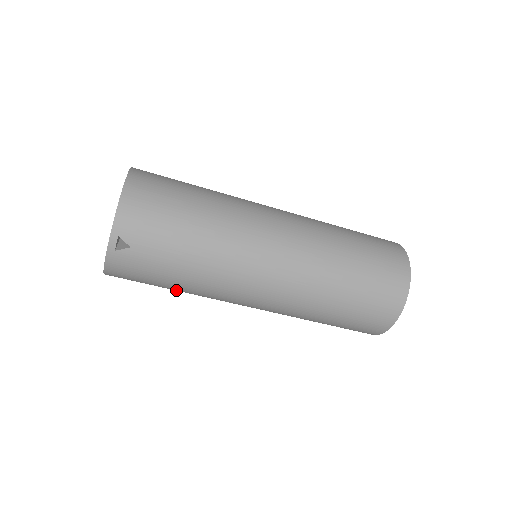
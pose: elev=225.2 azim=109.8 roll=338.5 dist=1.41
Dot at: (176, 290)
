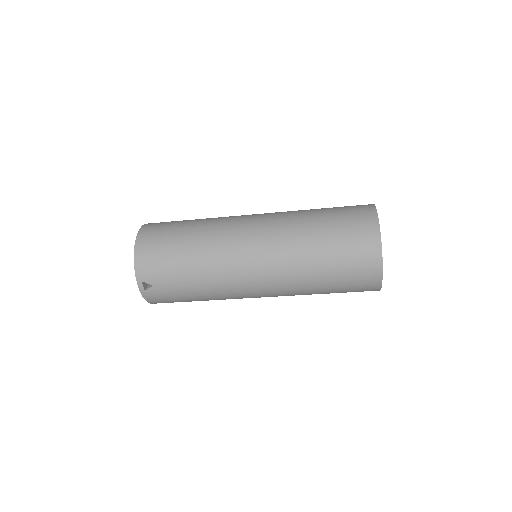
Dot at: occluded
